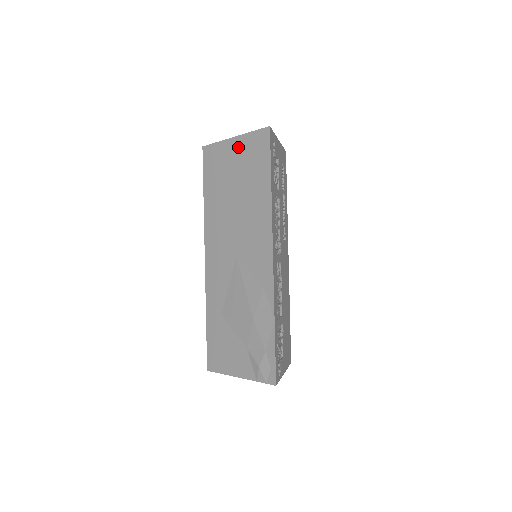
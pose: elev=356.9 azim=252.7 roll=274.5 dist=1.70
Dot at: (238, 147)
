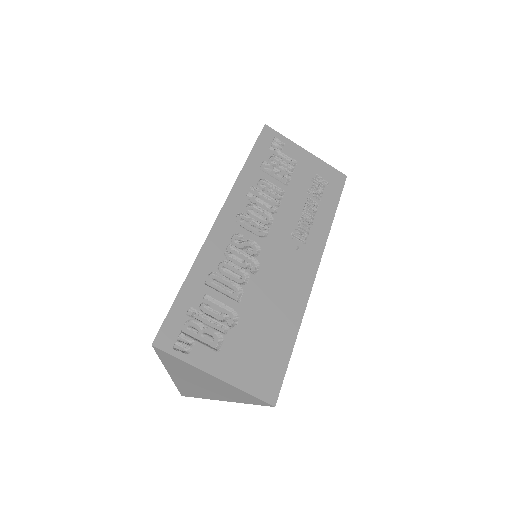
Dot at: occluded
